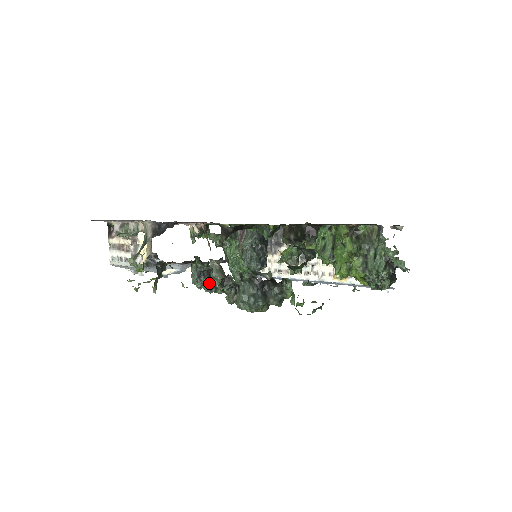
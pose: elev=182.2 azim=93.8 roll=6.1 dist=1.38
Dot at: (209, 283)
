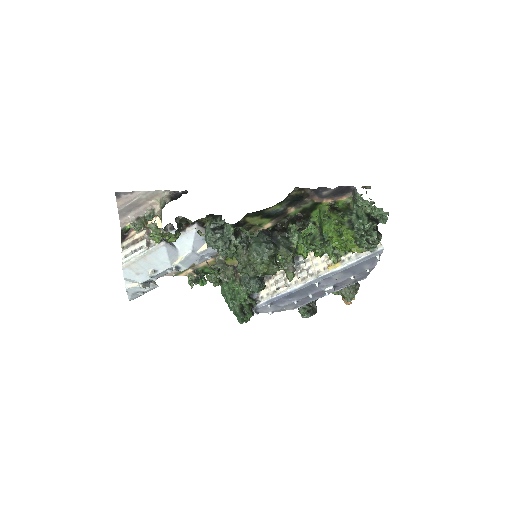
Dot at: (223, 235)
